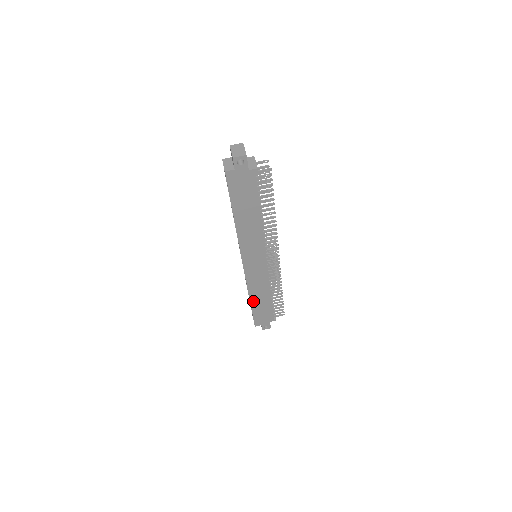
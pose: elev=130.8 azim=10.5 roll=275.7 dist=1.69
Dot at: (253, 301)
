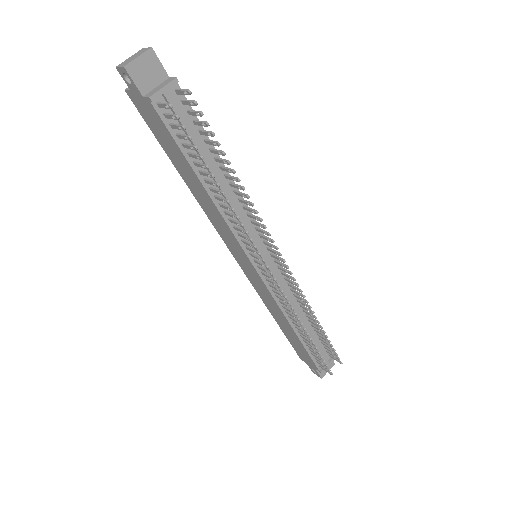
Dot at: (278, 321)
